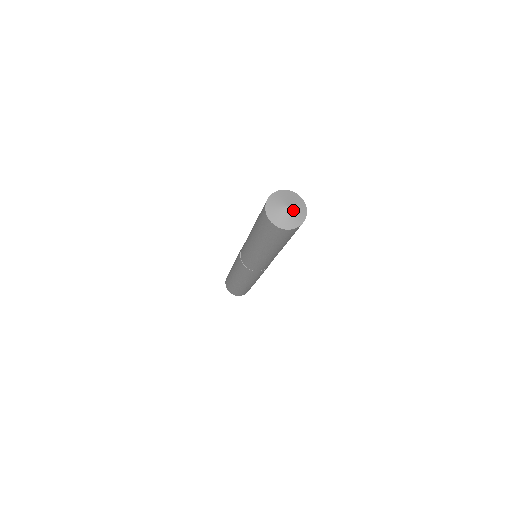
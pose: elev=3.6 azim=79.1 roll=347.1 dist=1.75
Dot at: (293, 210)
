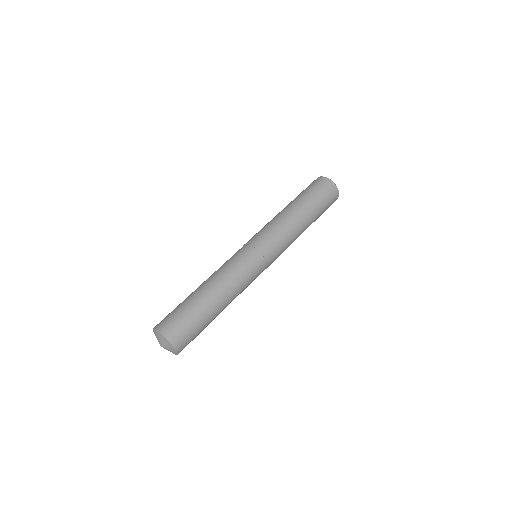
Dot at: (165, 348)
